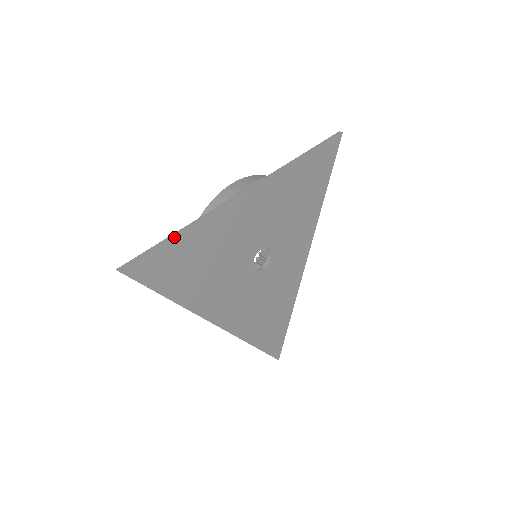
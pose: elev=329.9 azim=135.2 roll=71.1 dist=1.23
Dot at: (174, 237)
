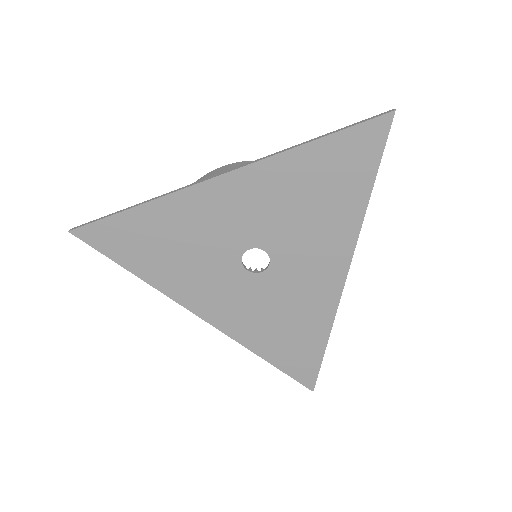
Dot at: (121, 211)
